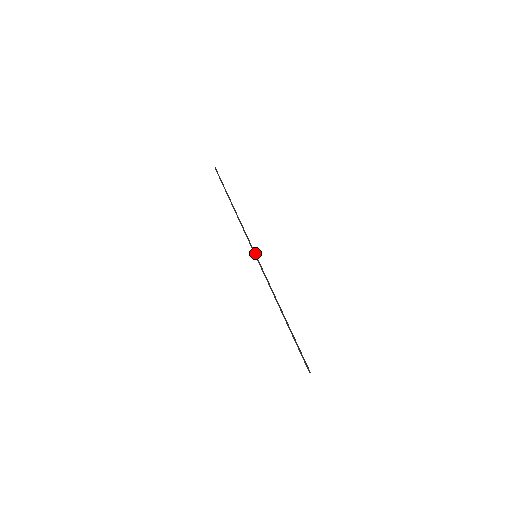
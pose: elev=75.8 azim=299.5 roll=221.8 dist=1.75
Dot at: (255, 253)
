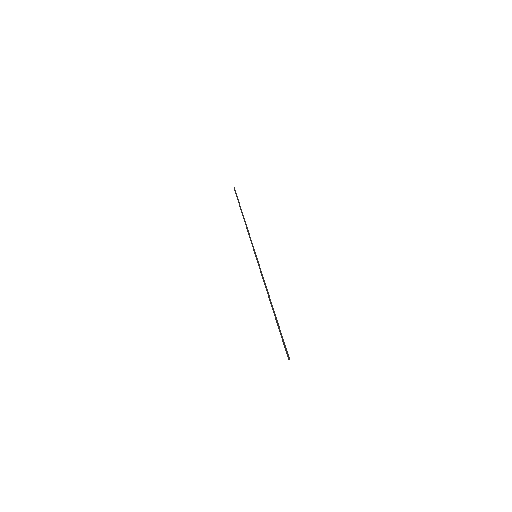
Dot at: occluded
